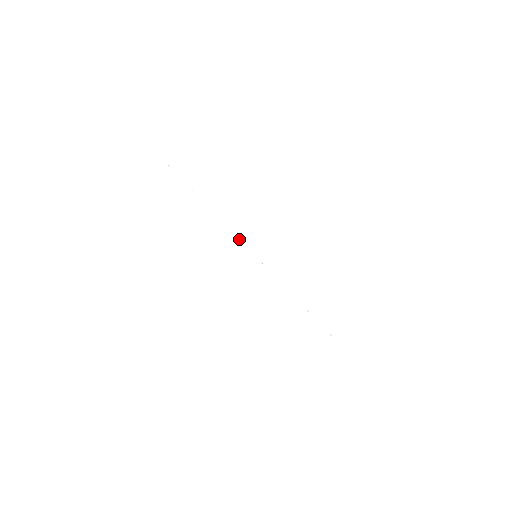
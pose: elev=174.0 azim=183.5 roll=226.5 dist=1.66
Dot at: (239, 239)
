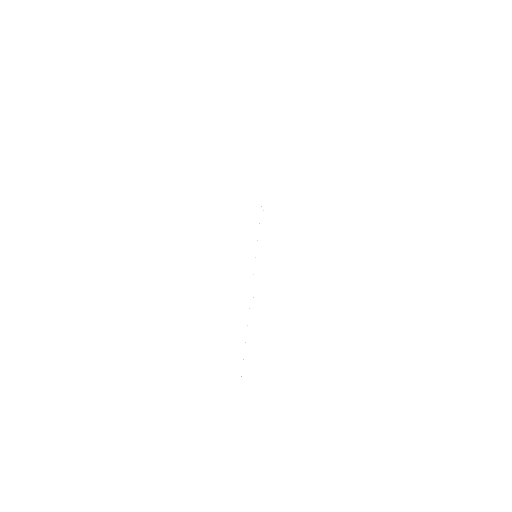
Dot at: occluded
